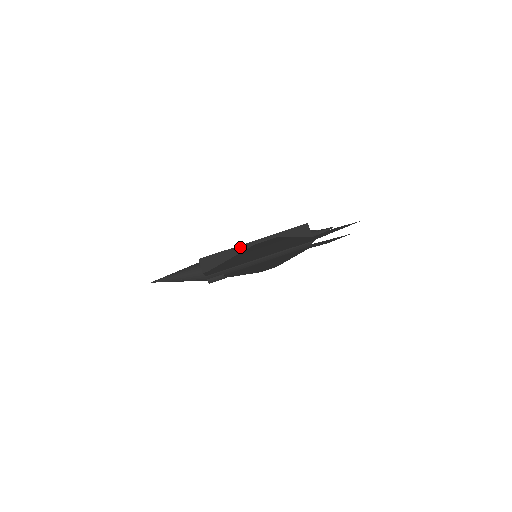
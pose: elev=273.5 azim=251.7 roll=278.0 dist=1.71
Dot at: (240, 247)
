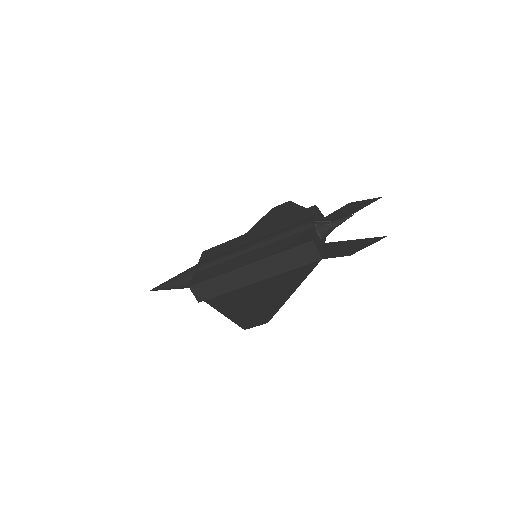
Dot at: (232, 273)
